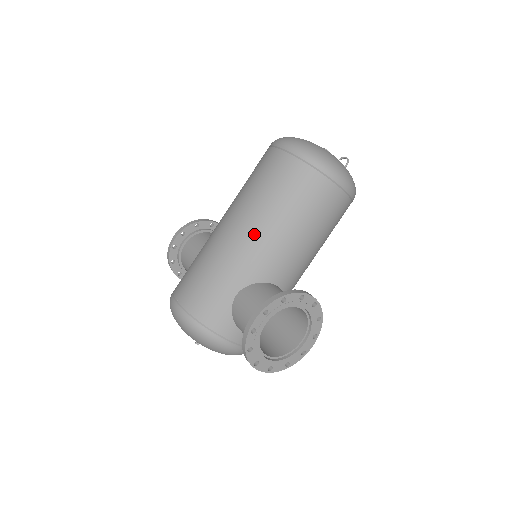
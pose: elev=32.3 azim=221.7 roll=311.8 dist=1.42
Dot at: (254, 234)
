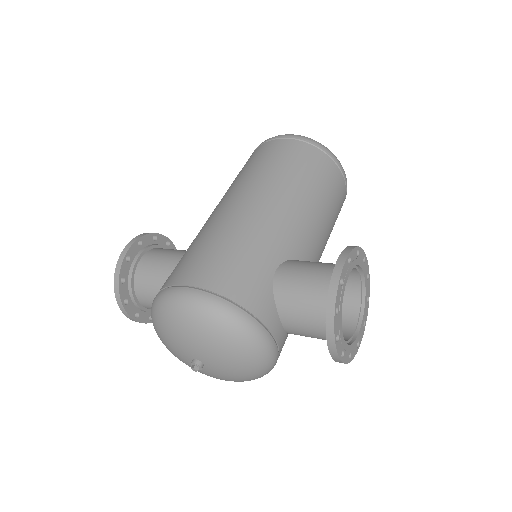
Dot at: (283, 205)
